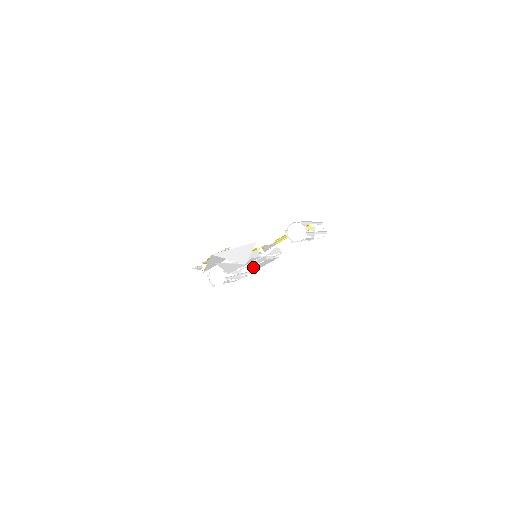
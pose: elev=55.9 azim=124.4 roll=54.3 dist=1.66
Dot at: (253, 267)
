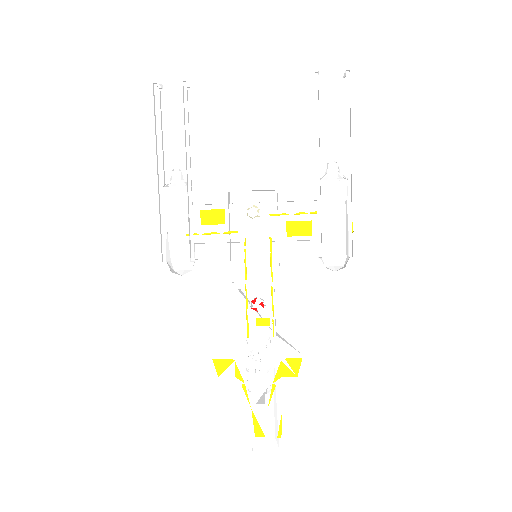
Dot at: occluded
